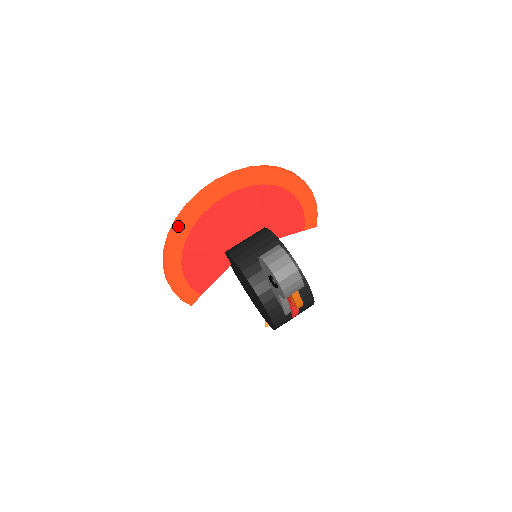
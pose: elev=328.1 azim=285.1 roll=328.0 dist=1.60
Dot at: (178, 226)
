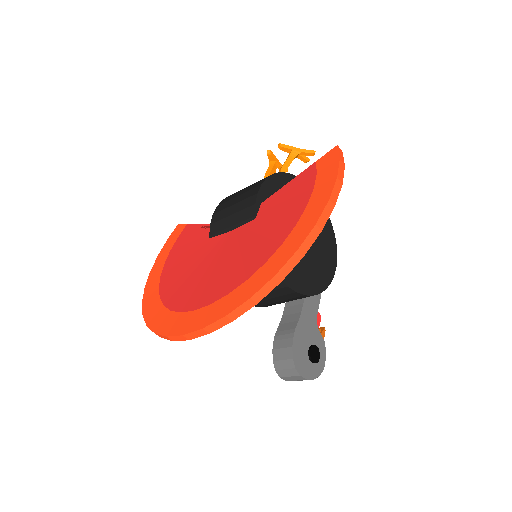
Dot at: occluded
